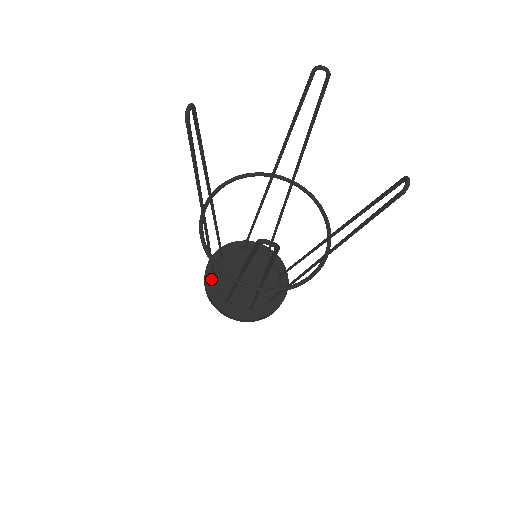
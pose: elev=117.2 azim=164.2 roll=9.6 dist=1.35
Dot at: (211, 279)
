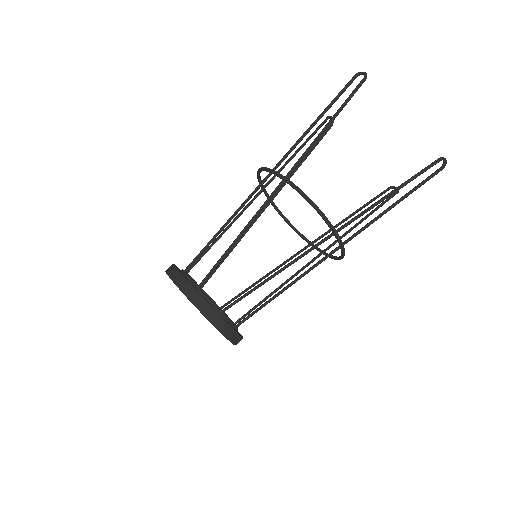
Dot at: (195, 287)
